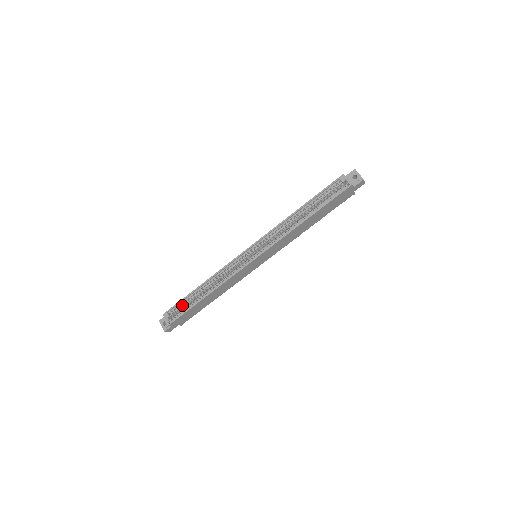
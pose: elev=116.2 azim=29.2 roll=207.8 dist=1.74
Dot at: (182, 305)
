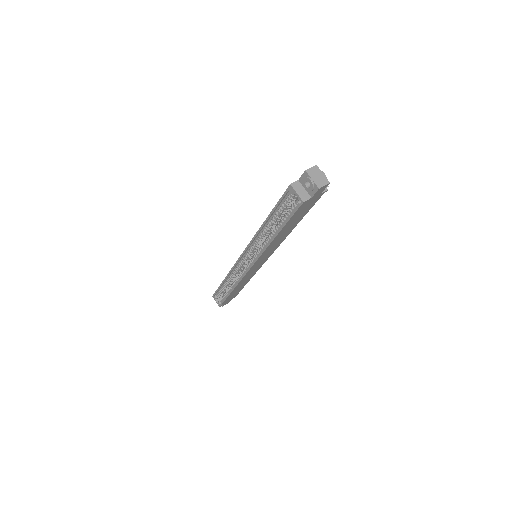
Dot at: (221, 292)
